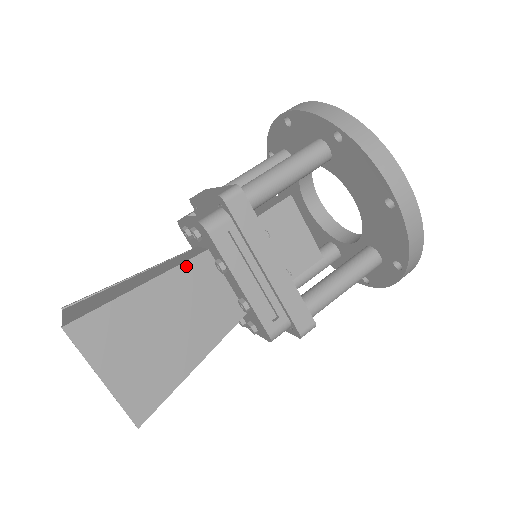
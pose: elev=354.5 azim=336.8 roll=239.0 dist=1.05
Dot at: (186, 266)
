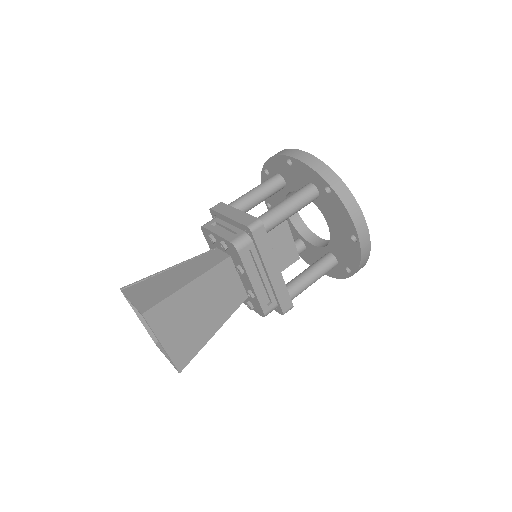
Dot at: (216, 268)
